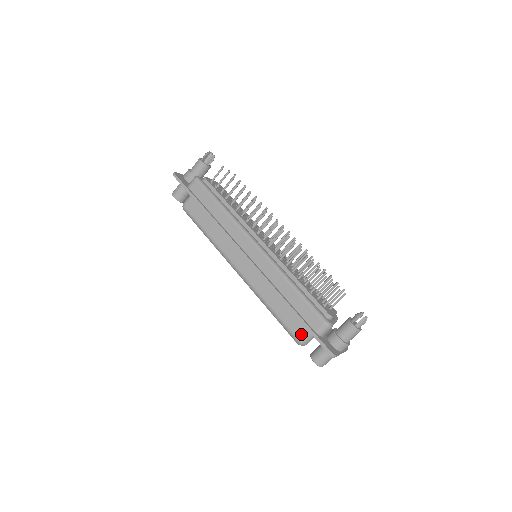
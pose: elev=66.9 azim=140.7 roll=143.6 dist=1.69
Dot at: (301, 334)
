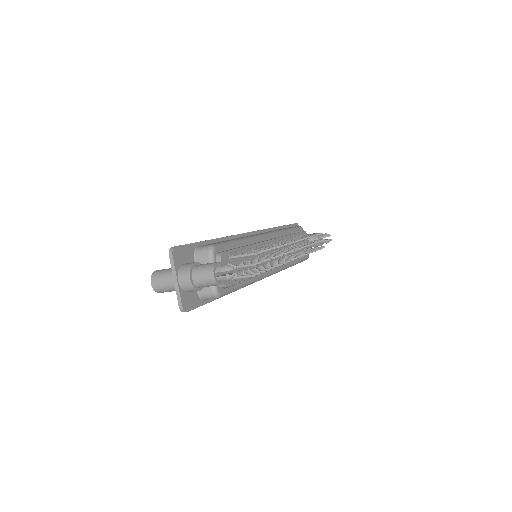
Dot at: occluded
